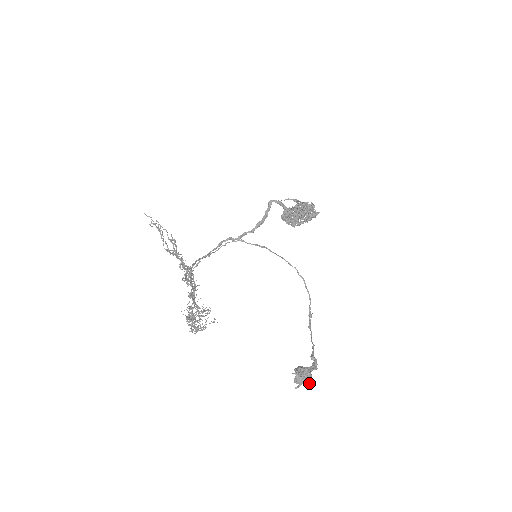
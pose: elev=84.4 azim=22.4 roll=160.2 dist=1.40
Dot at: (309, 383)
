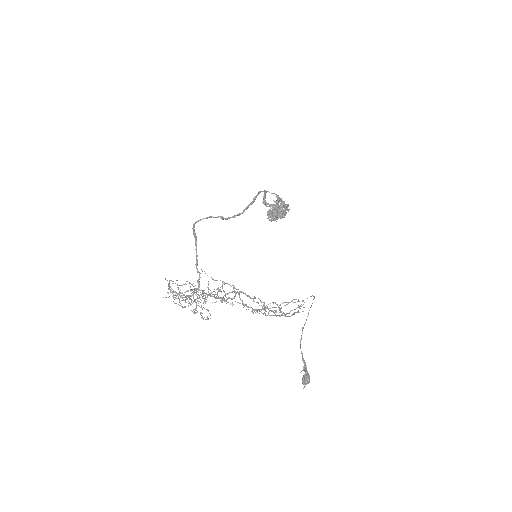
Dot at: (308, 383)
